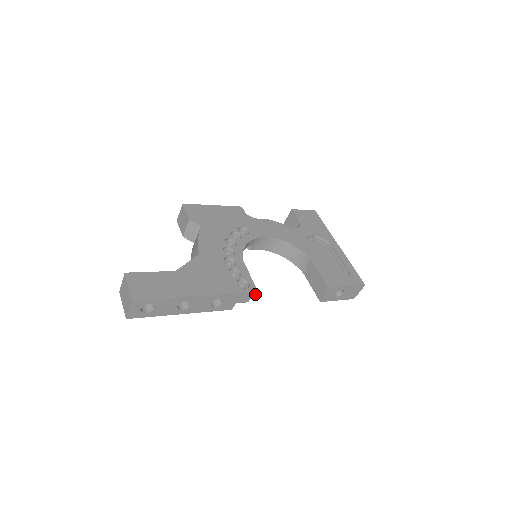
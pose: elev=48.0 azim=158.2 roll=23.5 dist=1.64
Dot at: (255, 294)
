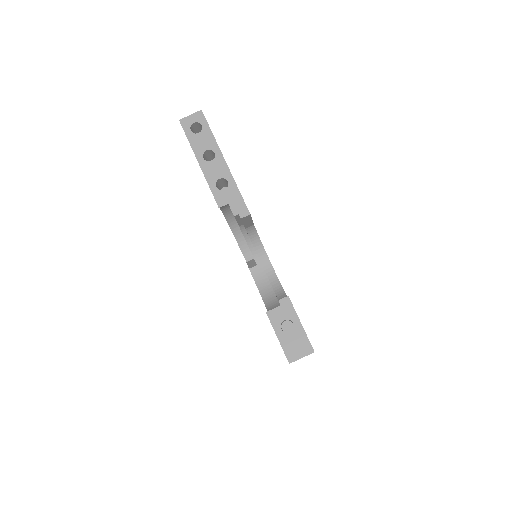
Dot at: (246, 214)
